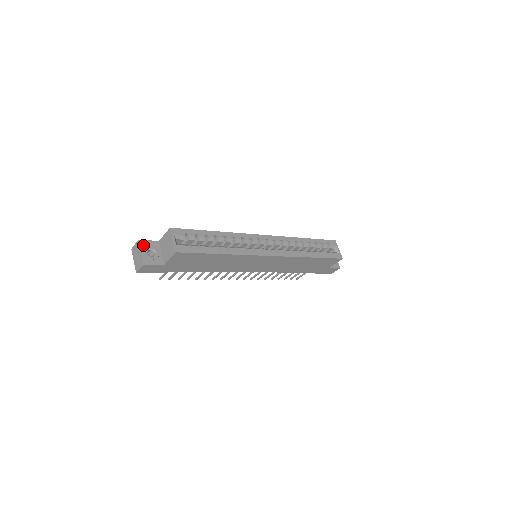
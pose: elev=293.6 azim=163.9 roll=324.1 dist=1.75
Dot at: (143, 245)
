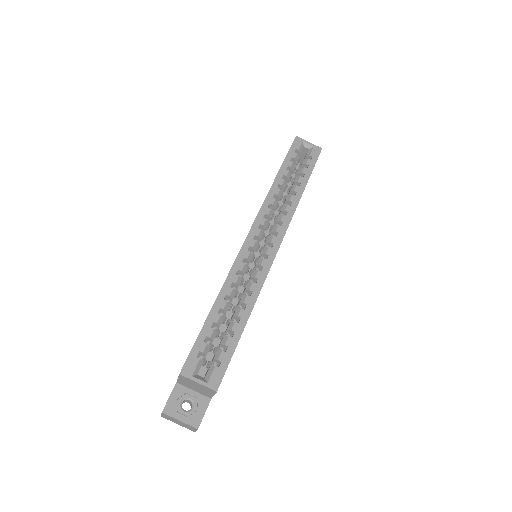
Dot at: (172, 411)
